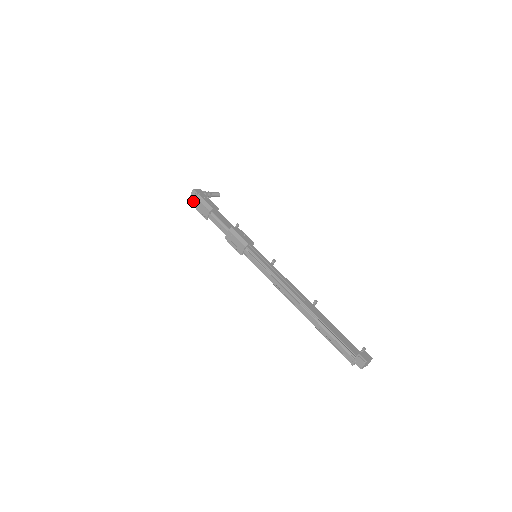
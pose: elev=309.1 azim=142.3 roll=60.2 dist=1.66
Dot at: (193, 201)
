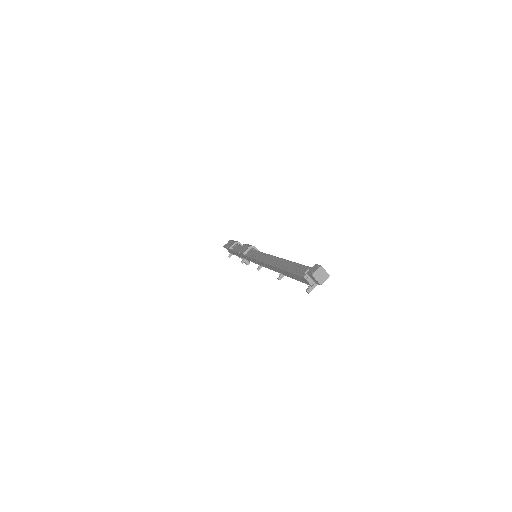
Dot at: (226, 244)
